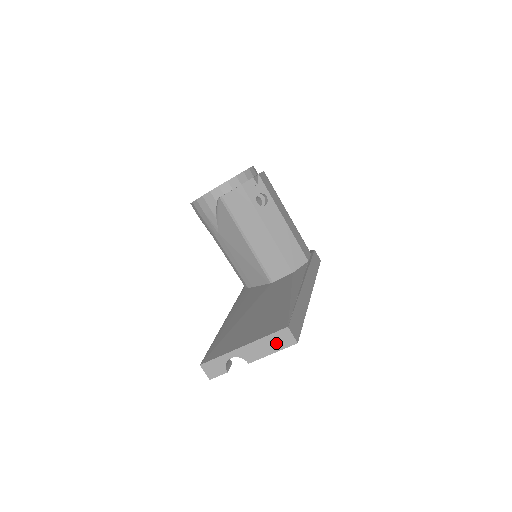
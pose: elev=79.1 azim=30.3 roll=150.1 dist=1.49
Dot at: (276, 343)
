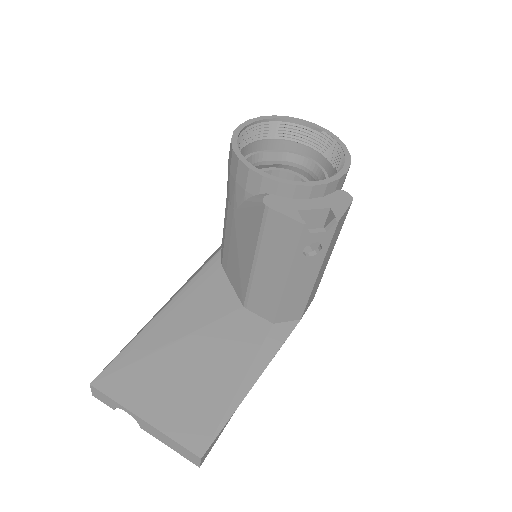
Dot at: (179, 449)
